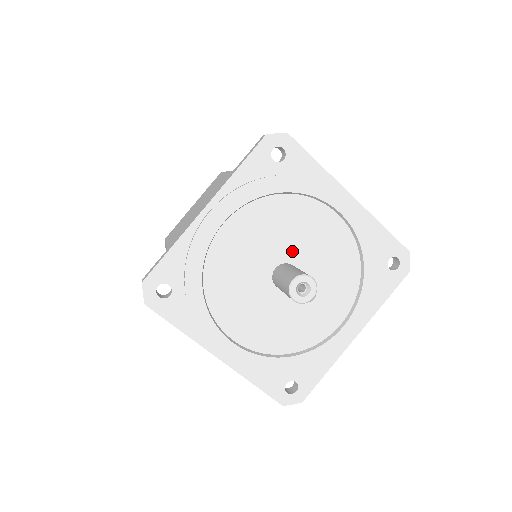
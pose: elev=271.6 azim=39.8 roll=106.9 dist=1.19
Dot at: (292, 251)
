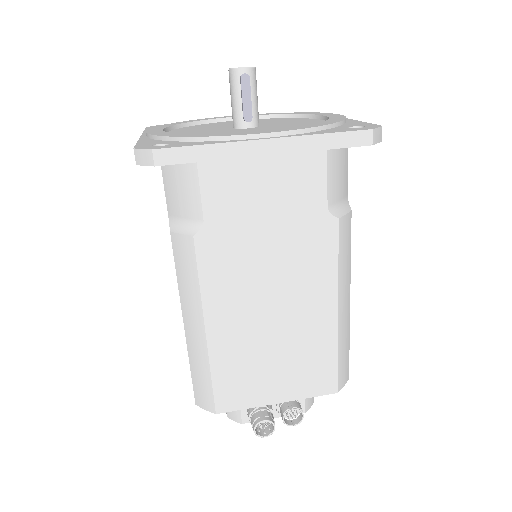
Dot at: (267, 124)
